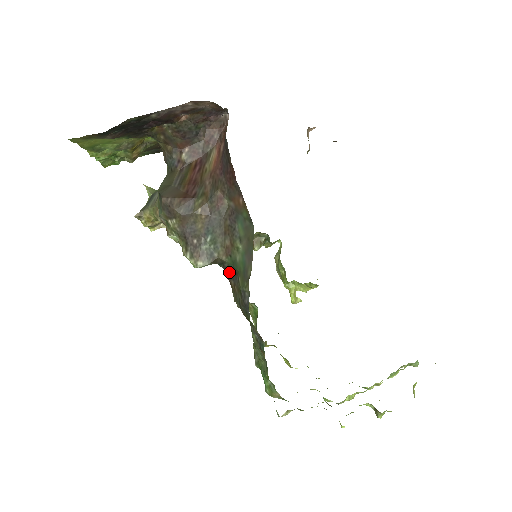
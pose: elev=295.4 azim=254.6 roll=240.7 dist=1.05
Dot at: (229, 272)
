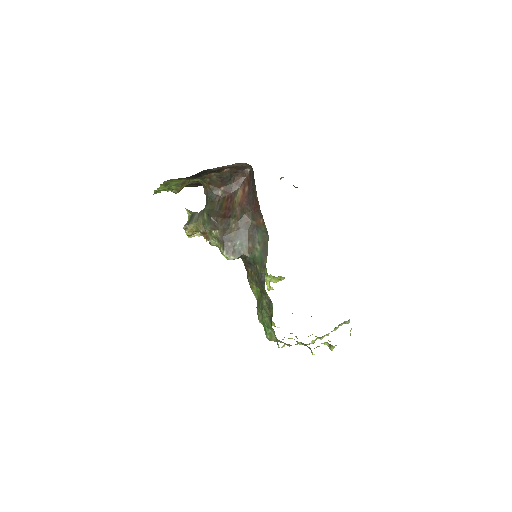
Dot at: (249, 263)
